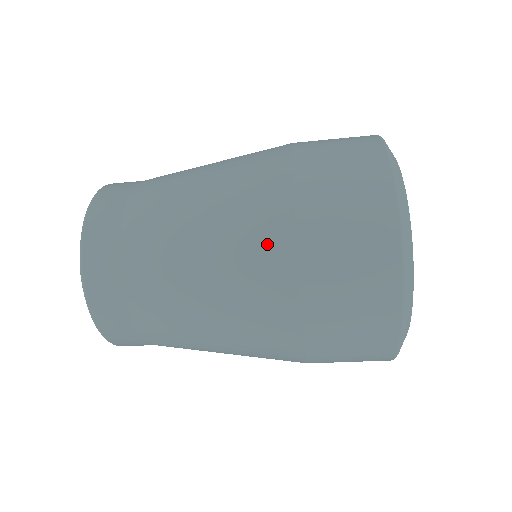
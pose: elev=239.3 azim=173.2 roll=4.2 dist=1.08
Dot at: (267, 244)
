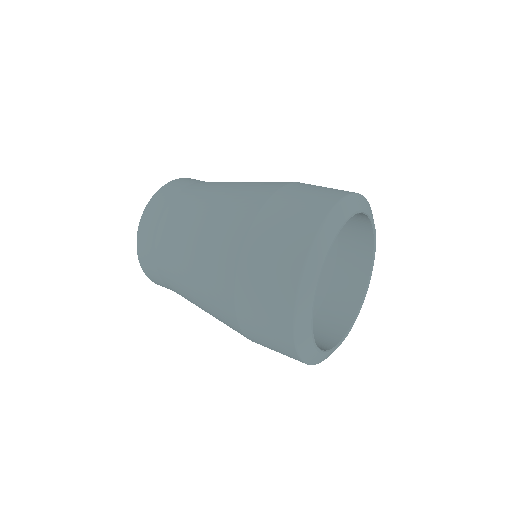
Dot at: (221, 298)
